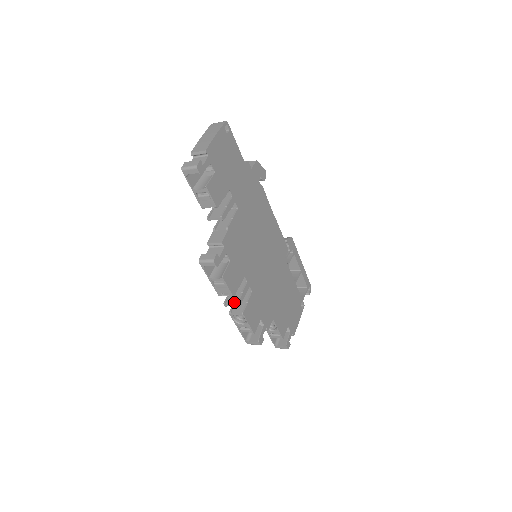
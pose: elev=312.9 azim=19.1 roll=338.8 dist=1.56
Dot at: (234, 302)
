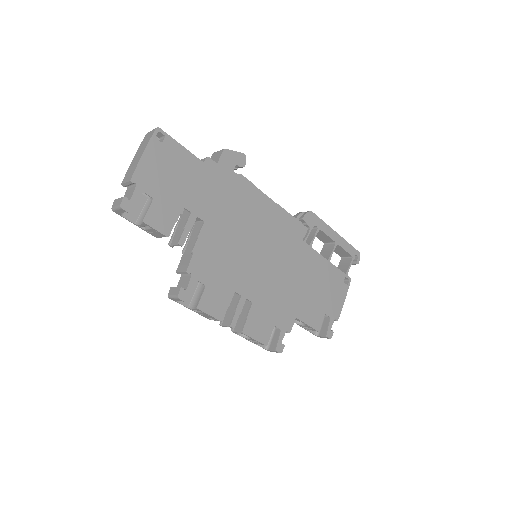
Dot at: (228, 323)
